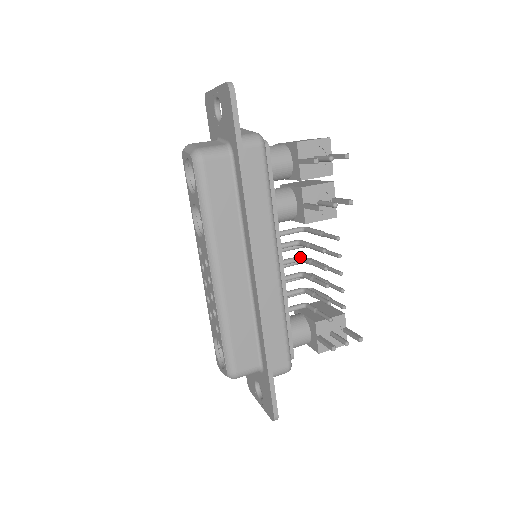
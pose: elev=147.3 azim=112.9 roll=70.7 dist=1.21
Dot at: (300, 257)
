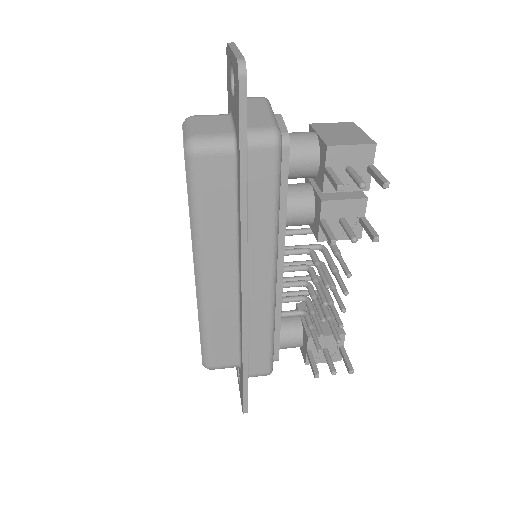
Dot at: (308, 267)
